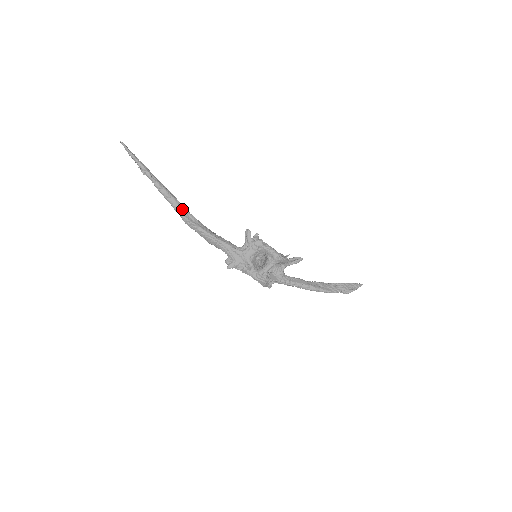
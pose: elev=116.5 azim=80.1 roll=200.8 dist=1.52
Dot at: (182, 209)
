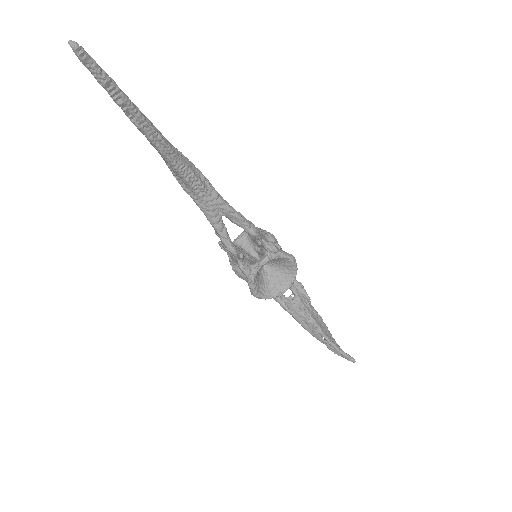
Dot at: (172, 168)
